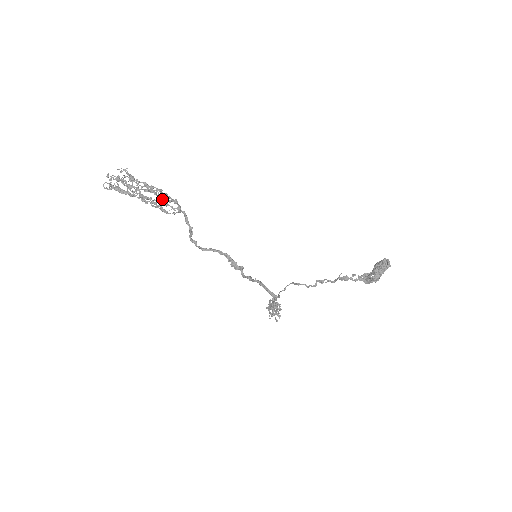
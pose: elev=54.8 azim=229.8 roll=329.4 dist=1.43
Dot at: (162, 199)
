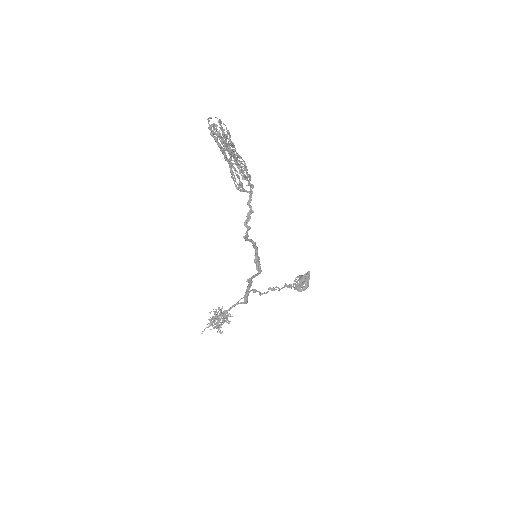
Dot at: occluded
